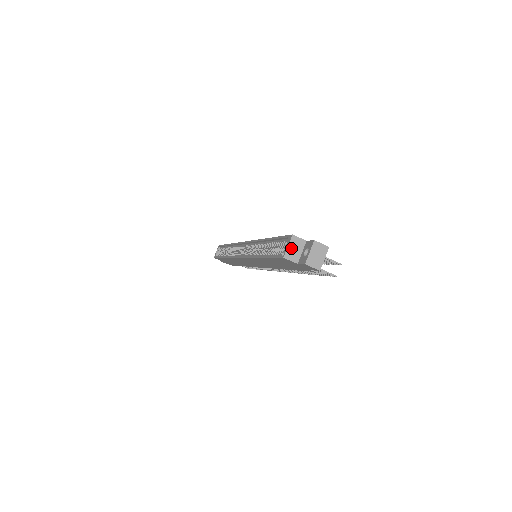
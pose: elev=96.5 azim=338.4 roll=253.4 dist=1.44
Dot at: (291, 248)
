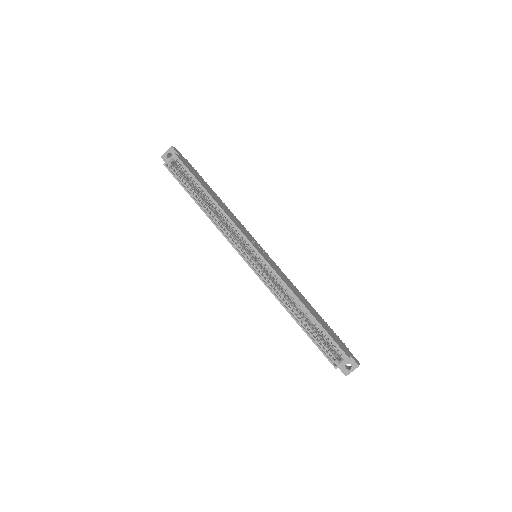
Dot at: (342, 363)
